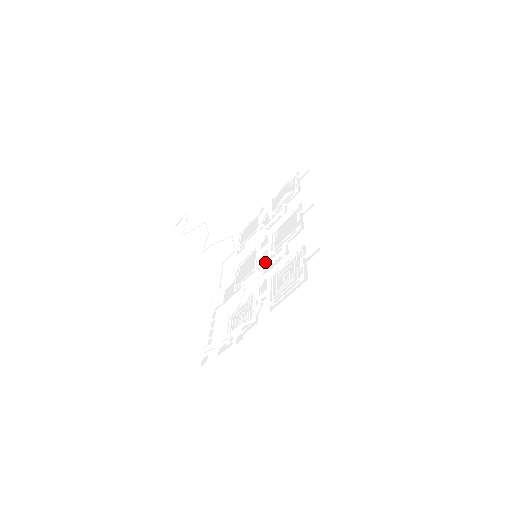
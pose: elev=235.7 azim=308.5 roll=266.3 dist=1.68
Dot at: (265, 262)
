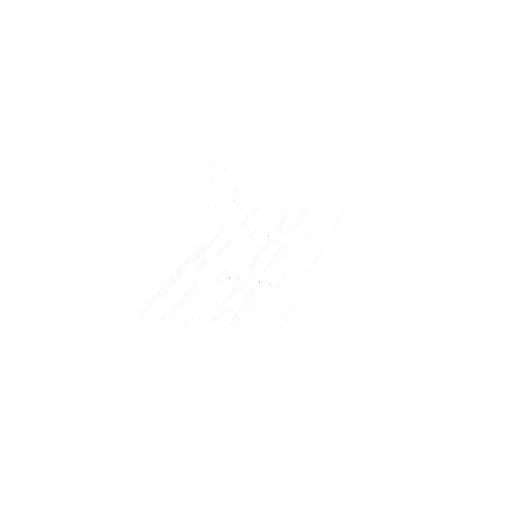
Dot at: (259, 269)
